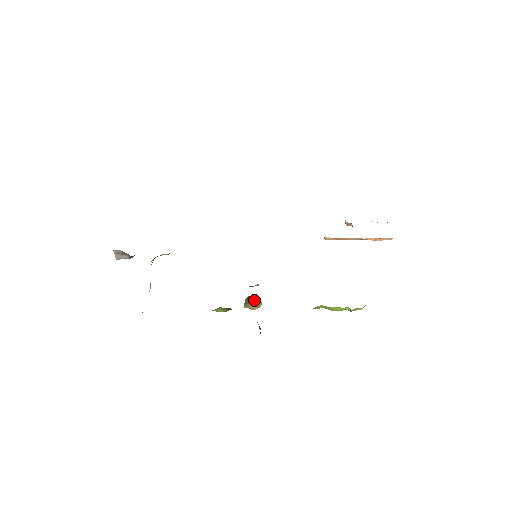
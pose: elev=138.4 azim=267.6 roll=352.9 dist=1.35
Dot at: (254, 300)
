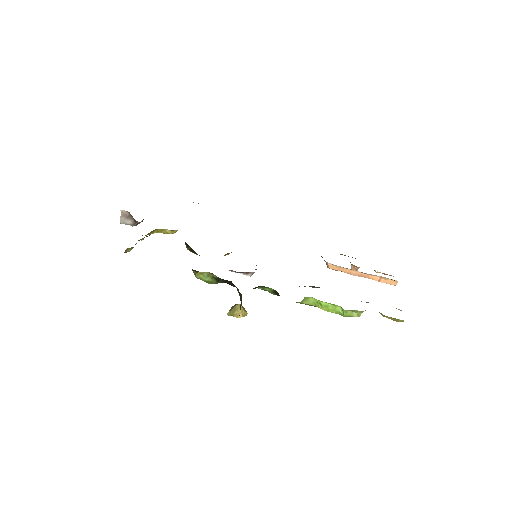
Dot at: (241, 305)
